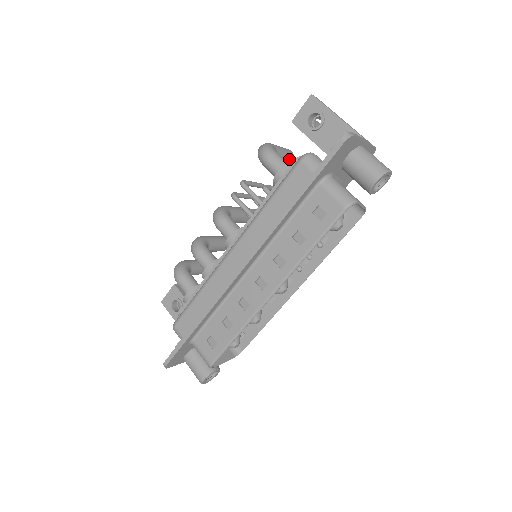
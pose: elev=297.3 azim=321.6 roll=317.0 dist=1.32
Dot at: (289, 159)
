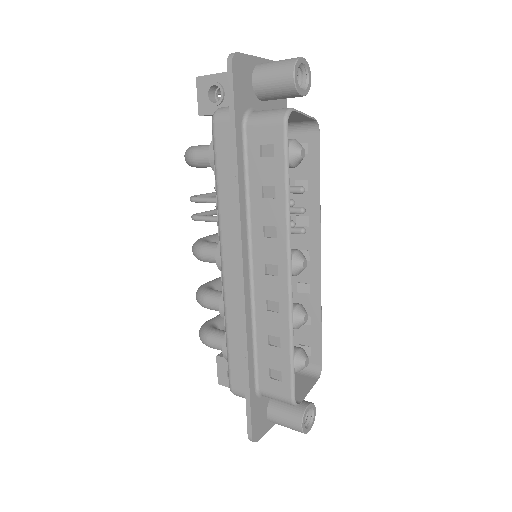
Dot at: occluded
